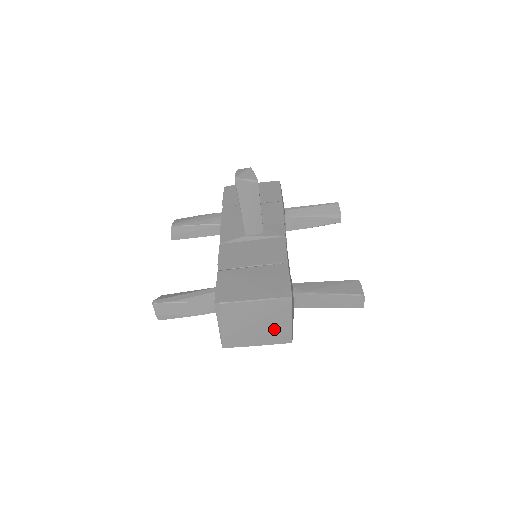
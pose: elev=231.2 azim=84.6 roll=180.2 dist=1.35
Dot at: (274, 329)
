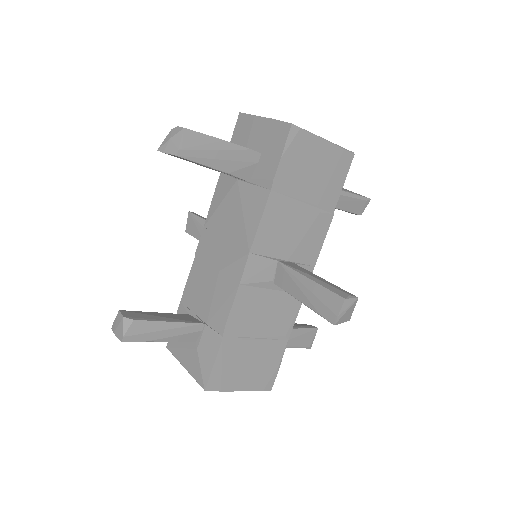
Dot at: occluded
